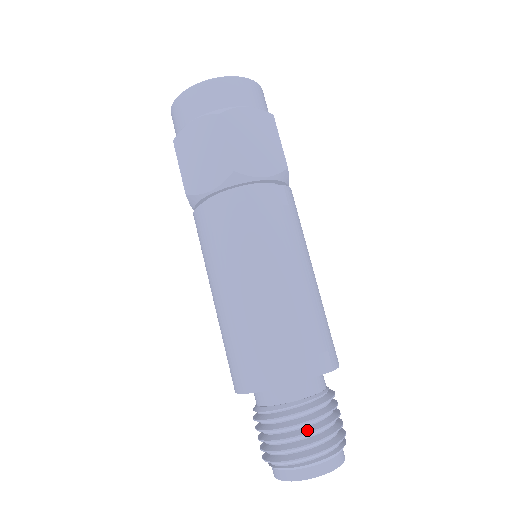
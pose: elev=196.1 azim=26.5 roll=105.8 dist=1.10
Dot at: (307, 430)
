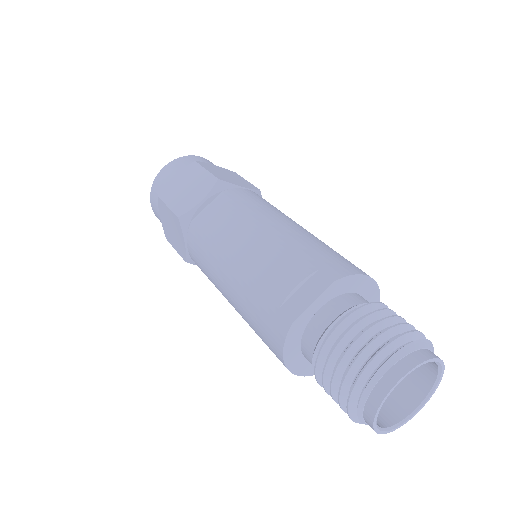
Dot at: (341, 356)
